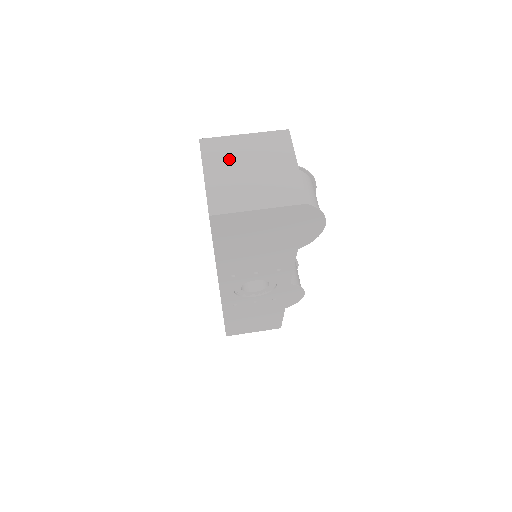
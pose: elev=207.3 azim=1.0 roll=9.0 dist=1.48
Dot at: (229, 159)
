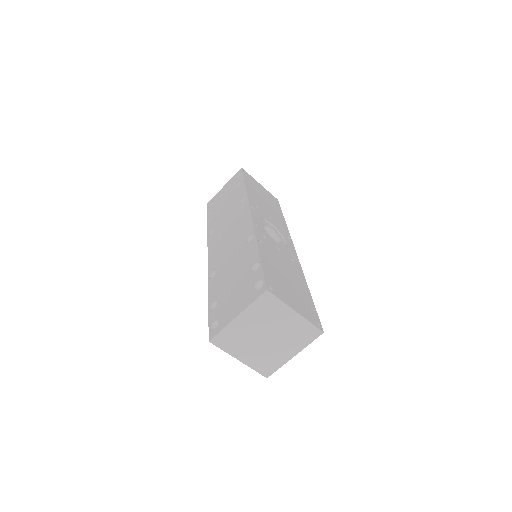
Dot at: (265, 320)
